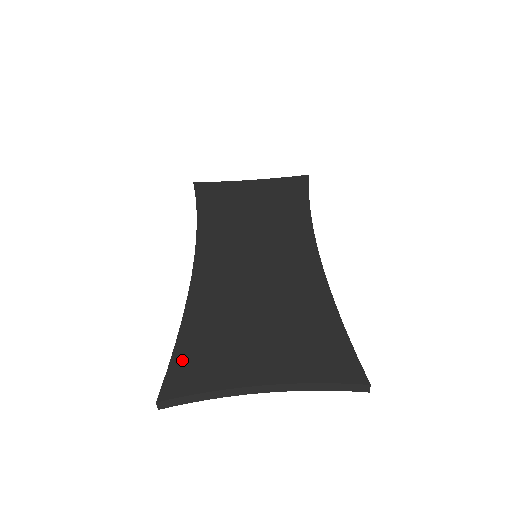
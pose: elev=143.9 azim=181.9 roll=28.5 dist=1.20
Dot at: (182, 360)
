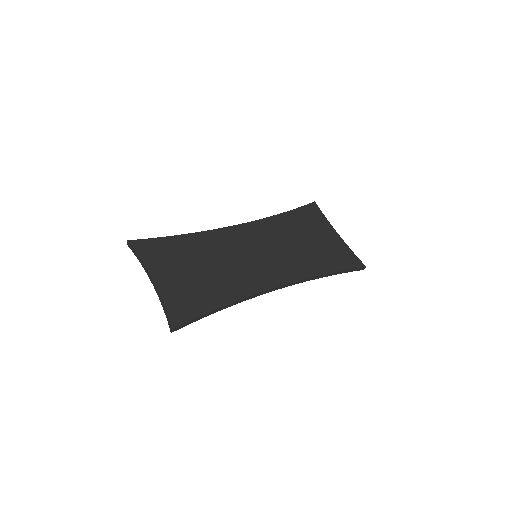
Dot at: (156, 243)
